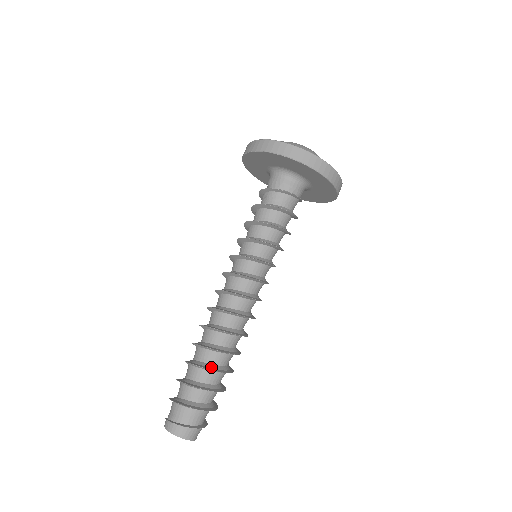
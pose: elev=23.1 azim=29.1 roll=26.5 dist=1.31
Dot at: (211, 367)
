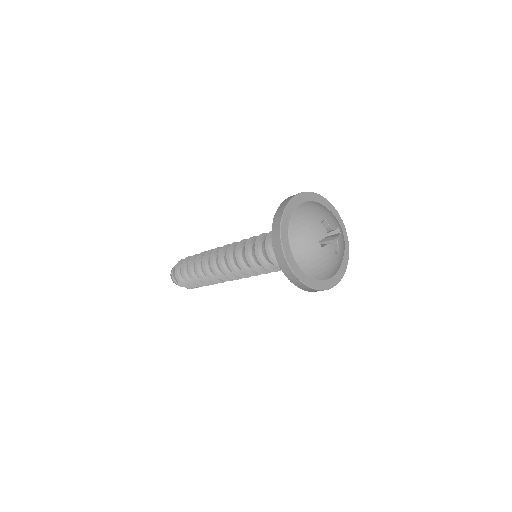
Dot at: (201, 282)
